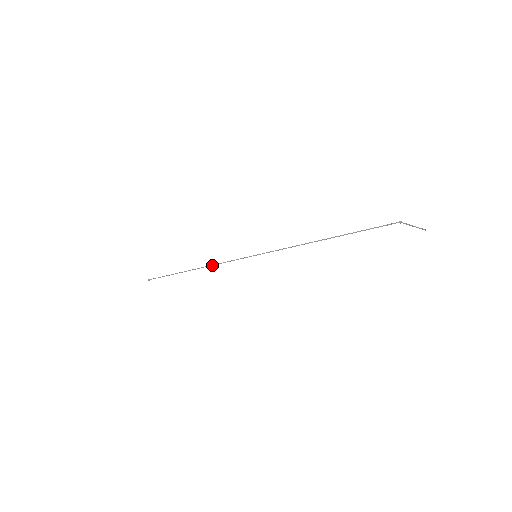
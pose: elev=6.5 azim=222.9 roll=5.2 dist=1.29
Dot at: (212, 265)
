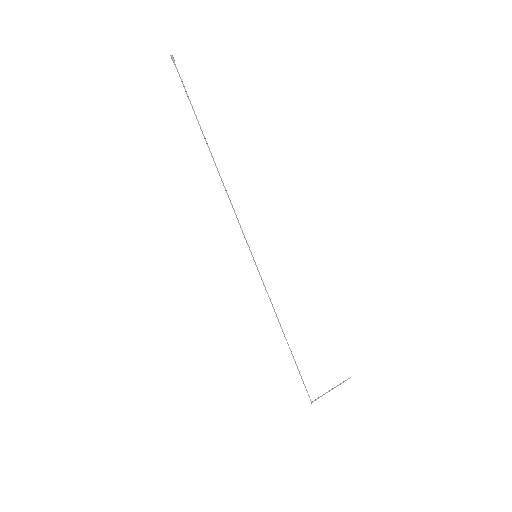
Dot at: (227, 193)
